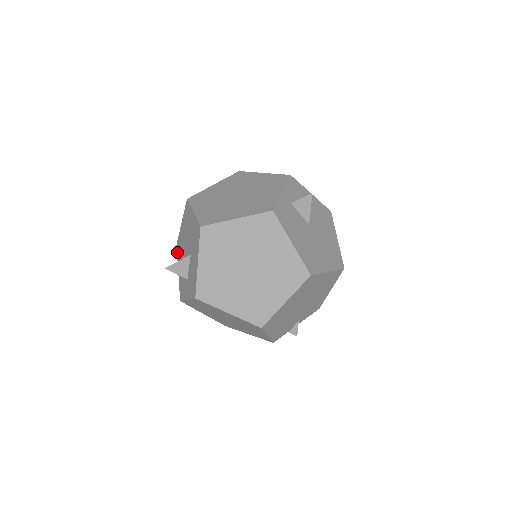
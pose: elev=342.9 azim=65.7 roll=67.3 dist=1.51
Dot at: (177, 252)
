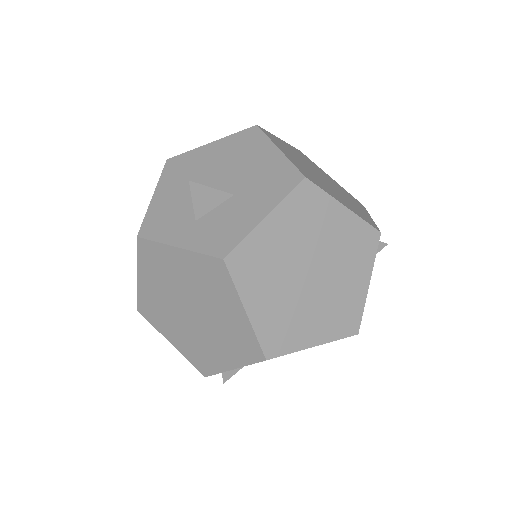
Dot at: (166, 169)
